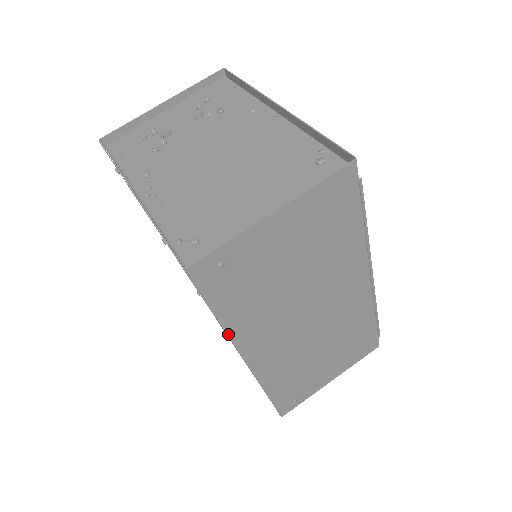
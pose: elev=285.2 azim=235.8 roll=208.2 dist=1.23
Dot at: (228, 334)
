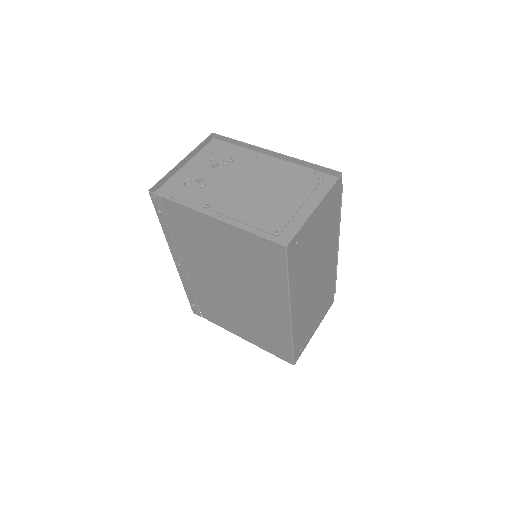
Dot at: (290, 293)
